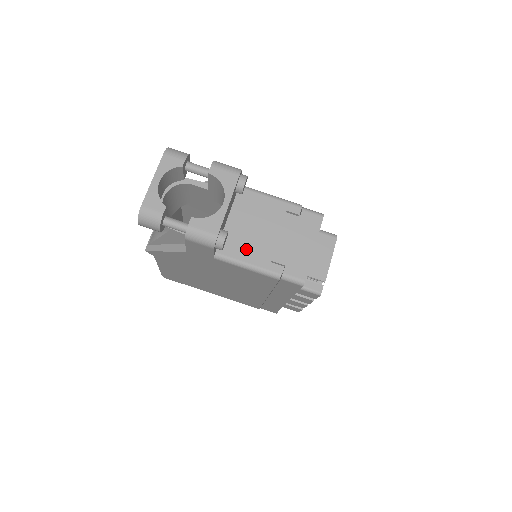
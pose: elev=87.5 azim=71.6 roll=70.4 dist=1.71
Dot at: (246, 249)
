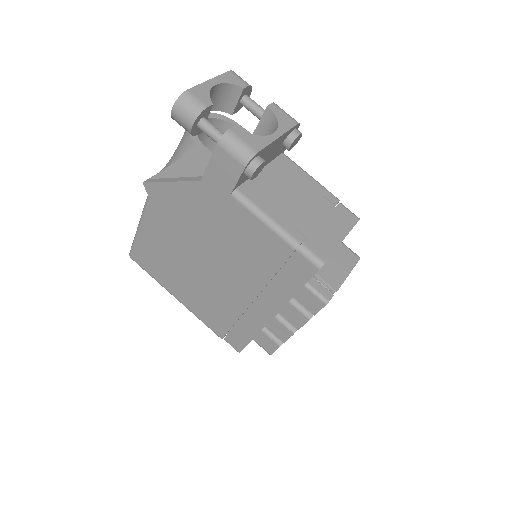
Dot at: (271, 203)
